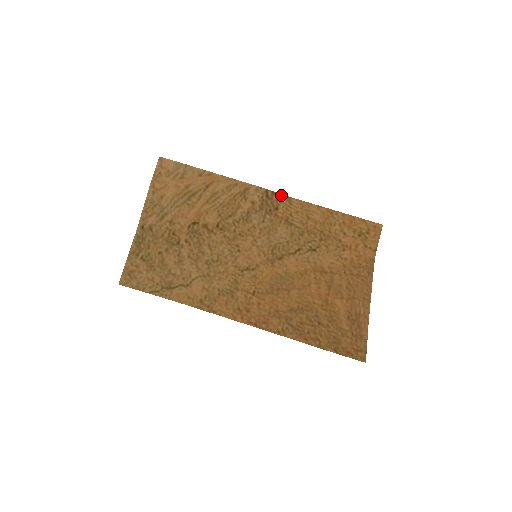
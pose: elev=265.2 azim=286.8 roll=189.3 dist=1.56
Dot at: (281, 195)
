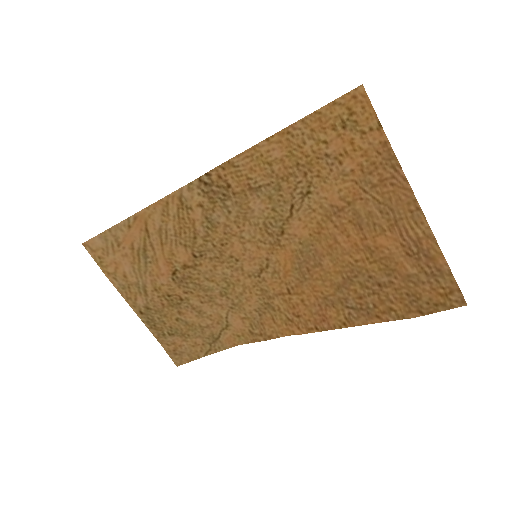
Dot at: (218, 168)
